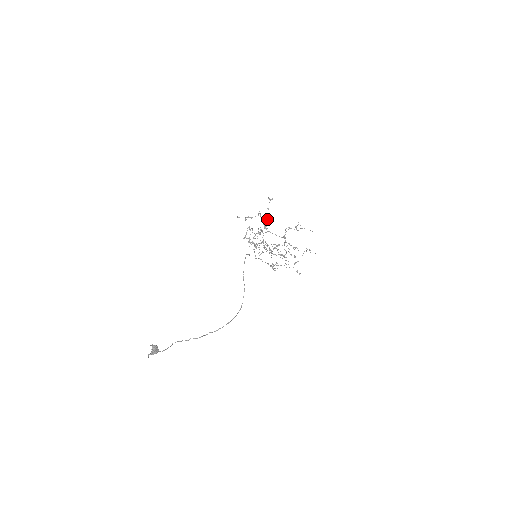
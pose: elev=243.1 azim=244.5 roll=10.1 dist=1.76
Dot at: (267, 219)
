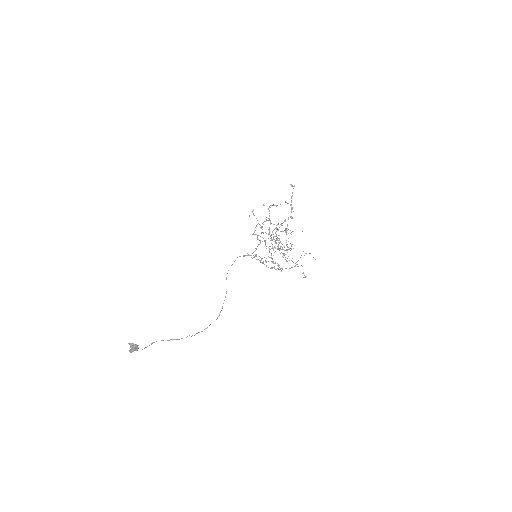
Dot at: (291, 208)
